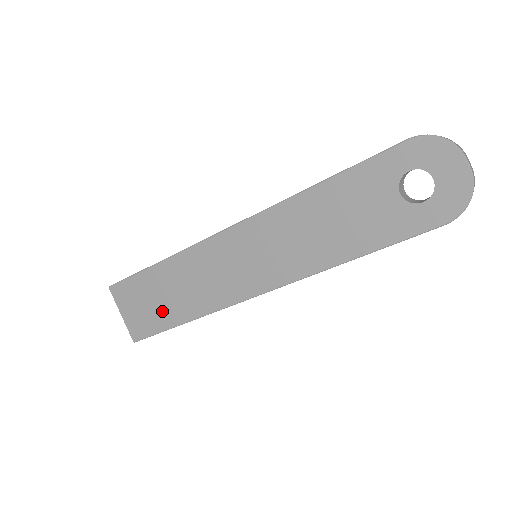
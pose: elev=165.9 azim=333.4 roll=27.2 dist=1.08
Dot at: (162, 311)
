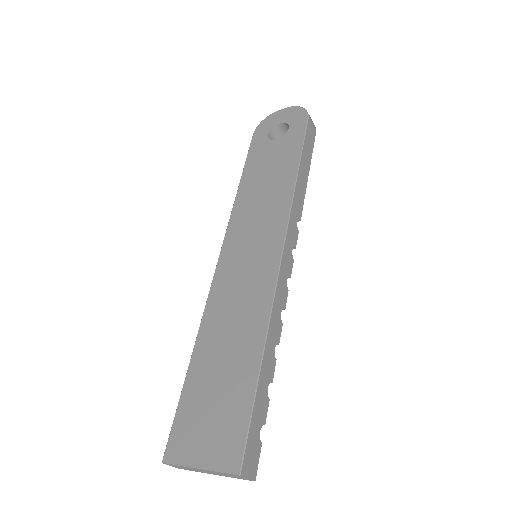
Dot at: (232, 386)
